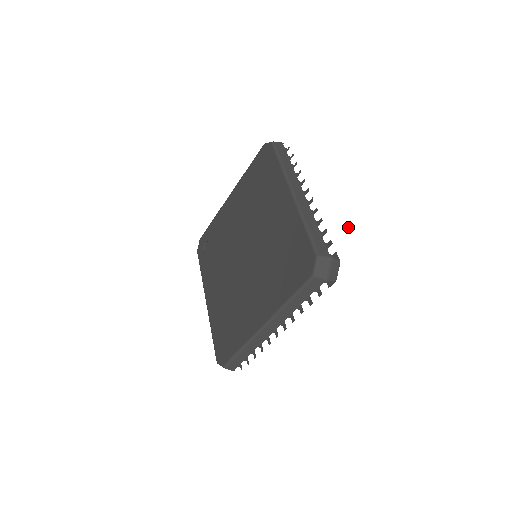
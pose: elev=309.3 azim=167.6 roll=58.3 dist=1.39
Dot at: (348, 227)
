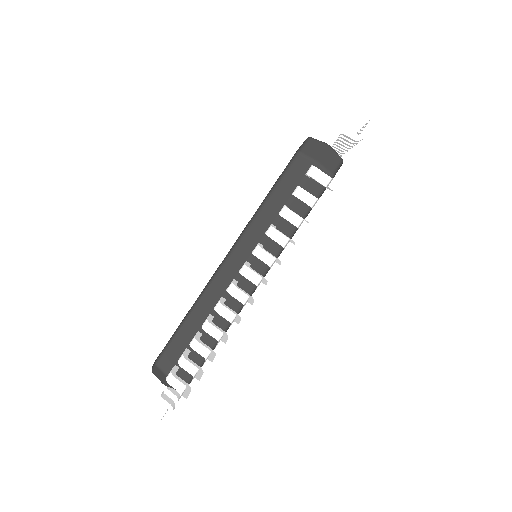
Dot at: (196, 374)
